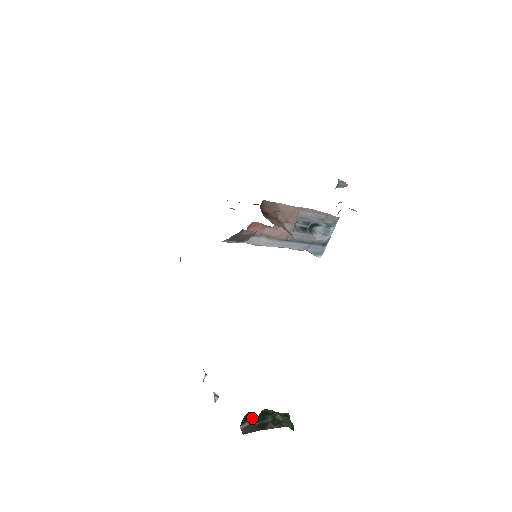
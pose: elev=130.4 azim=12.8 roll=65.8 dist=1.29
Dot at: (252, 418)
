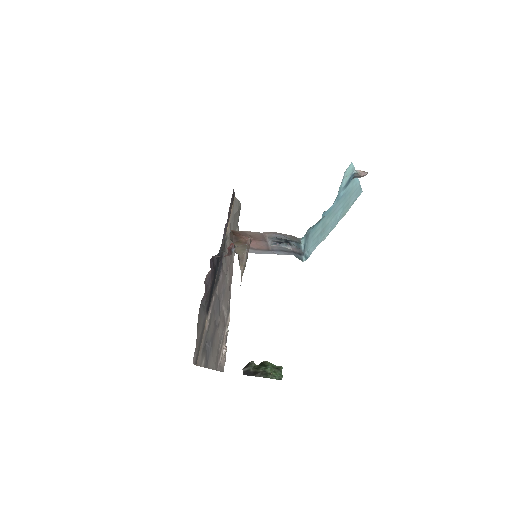
Dot at: (251, 366)
